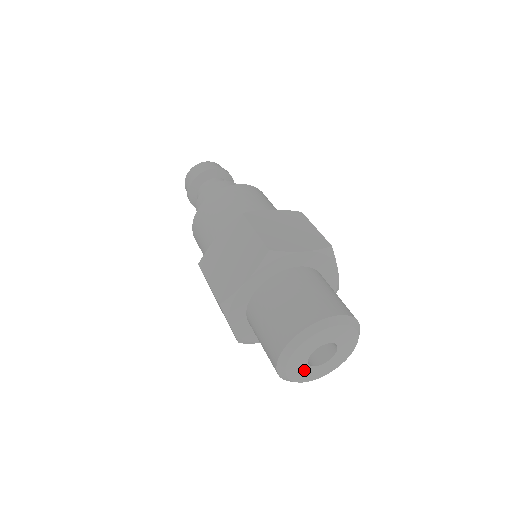
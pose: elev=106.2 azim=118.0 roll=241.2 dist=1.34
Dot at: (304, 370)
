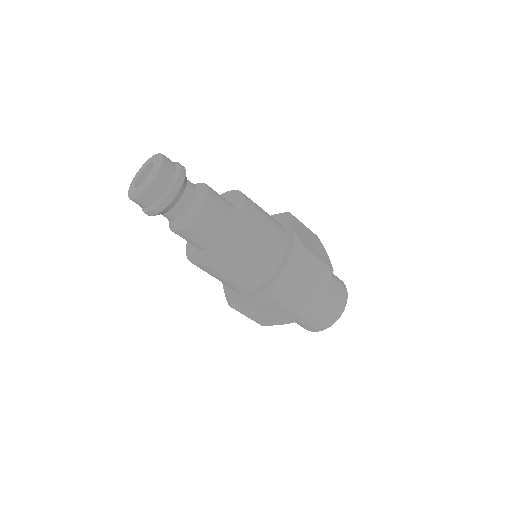
Dot at: occluded
